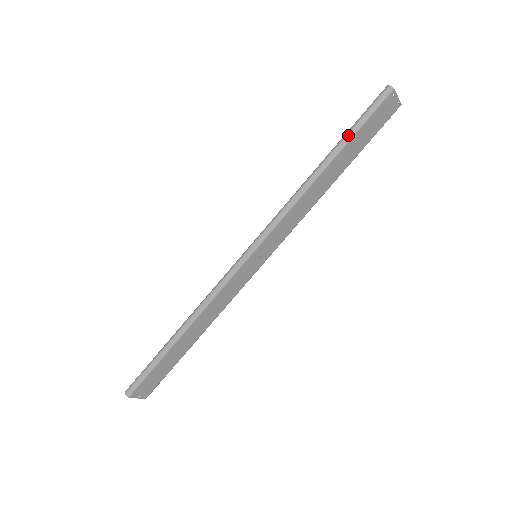
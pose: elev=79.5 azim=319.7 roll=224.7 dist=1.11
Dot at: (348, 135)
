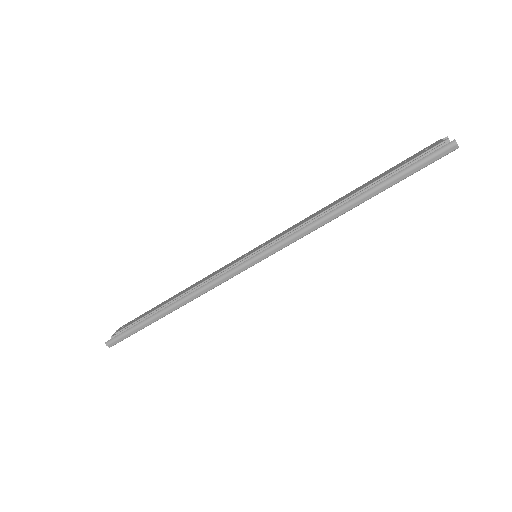
Dot at: (393, 182)
